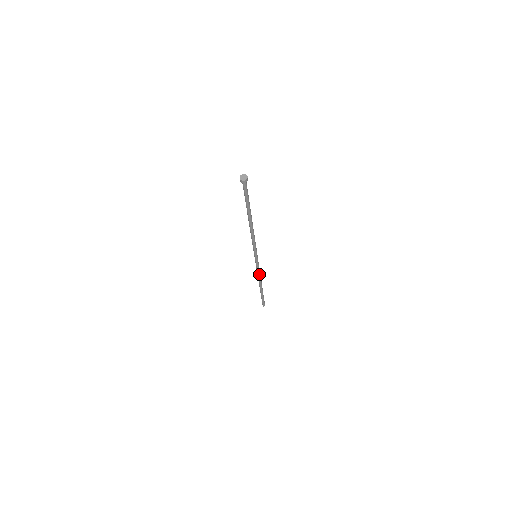
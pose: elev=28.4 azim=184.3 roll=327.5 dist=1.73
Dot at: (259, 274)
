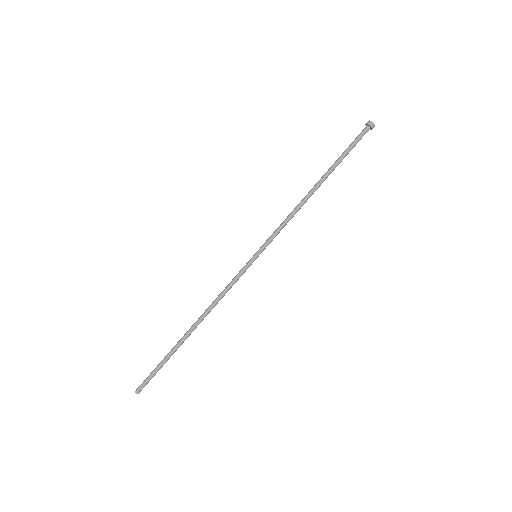
Dot at: (221, 298)
